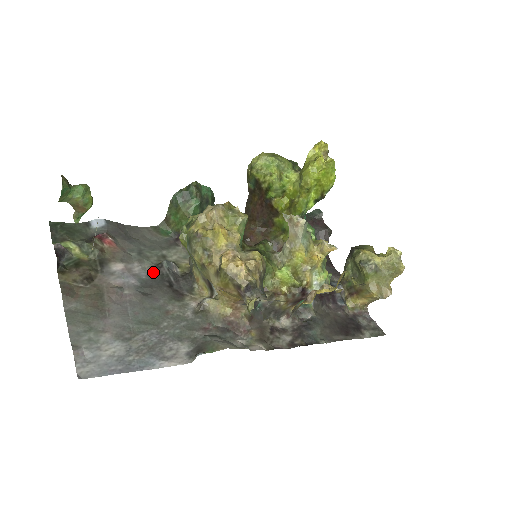
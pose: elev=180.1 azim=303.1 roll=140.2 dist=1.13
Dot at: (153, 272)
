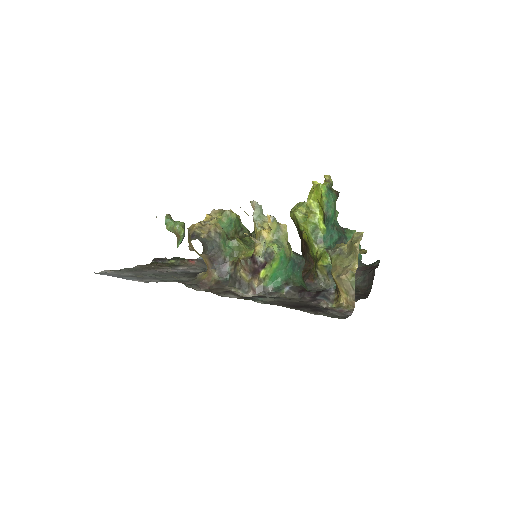
Dot at: occluded
